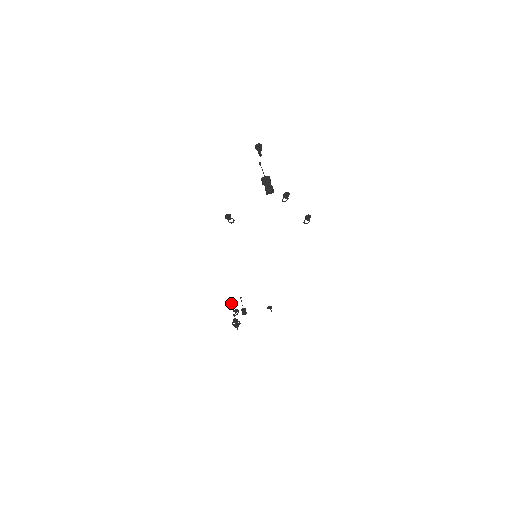
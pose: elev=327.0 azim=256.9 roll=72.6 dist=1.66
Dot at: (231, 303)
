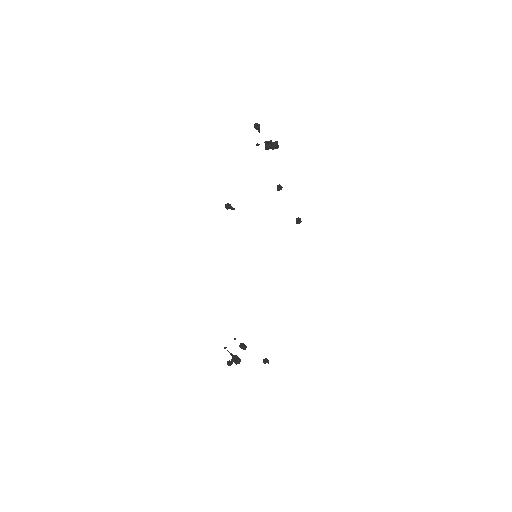
Dot at: (225, 347)
